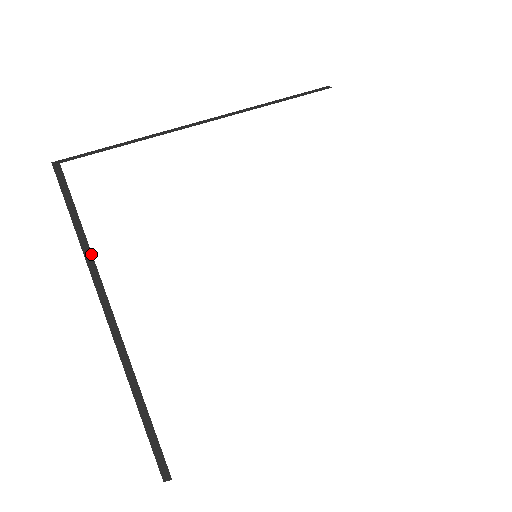
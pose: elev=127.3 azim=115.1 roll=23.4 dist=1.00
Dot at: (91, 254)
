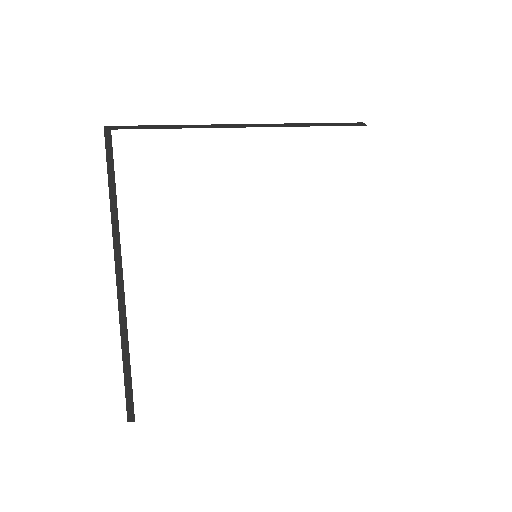
Dot at: (117, 217)
